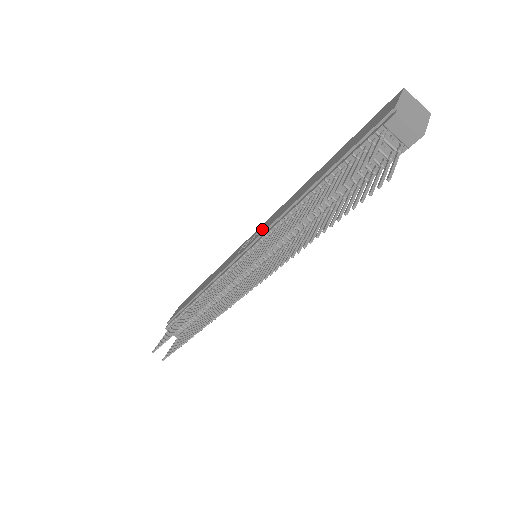
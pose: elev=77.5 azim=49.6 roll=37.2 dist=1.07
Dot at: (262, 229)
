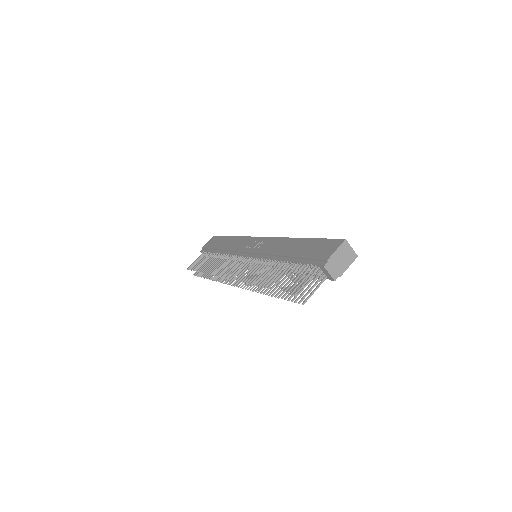
Dot at: (262, 247)
